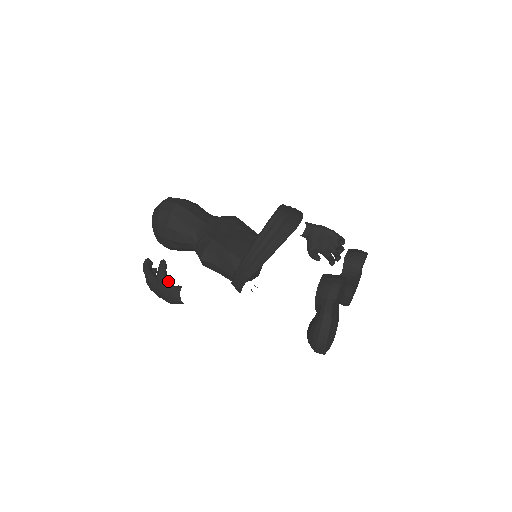
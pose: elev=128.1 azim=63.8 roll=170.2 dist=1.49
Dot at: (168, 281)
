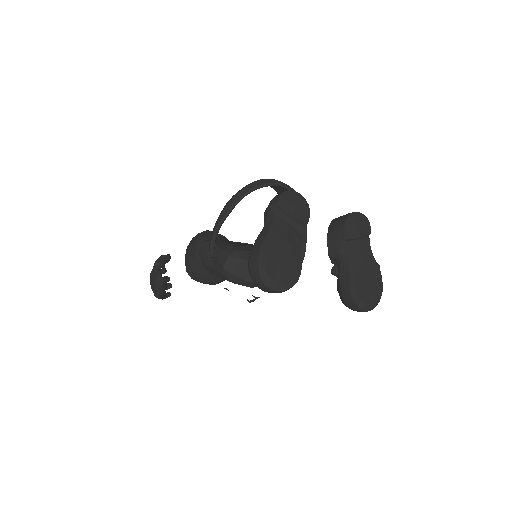
Dot at: (161, 265)
